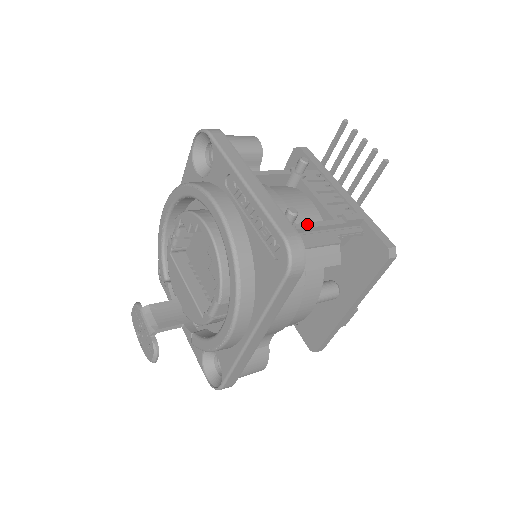
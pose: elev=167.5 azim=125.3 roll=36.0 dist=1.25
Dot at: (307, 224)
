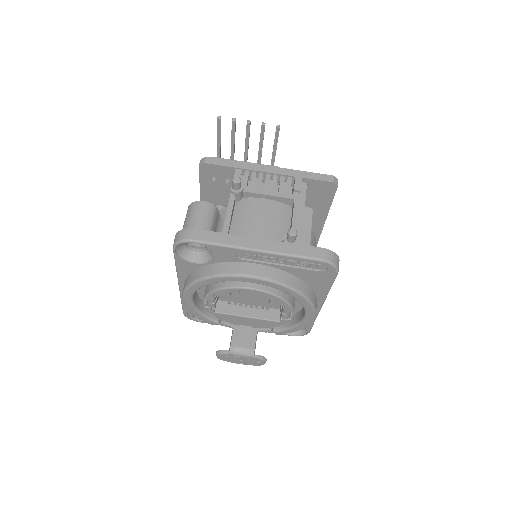
Dot at: (293, 223)
